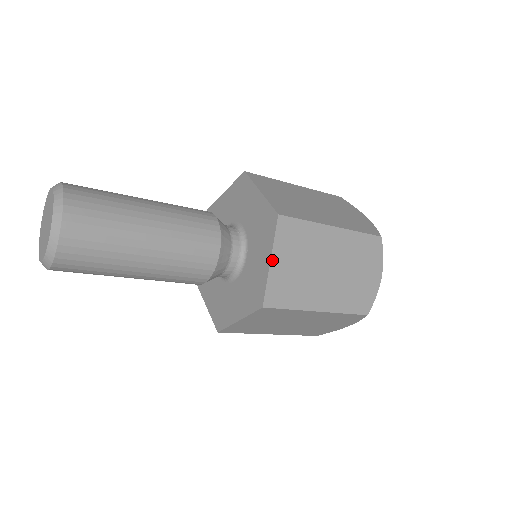
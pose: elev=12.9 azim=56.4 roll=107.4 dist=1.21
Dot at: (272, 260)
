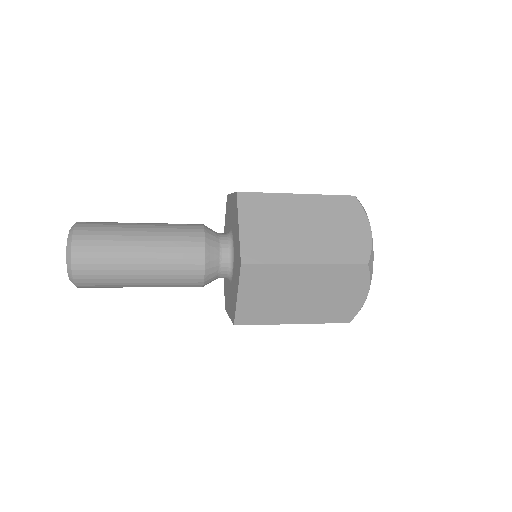
Dot at: (239, 295)
